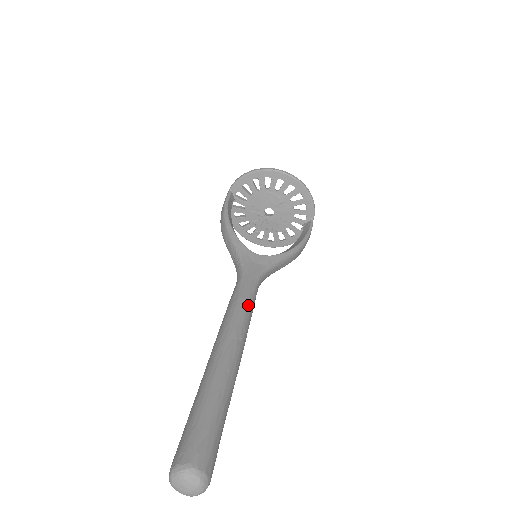
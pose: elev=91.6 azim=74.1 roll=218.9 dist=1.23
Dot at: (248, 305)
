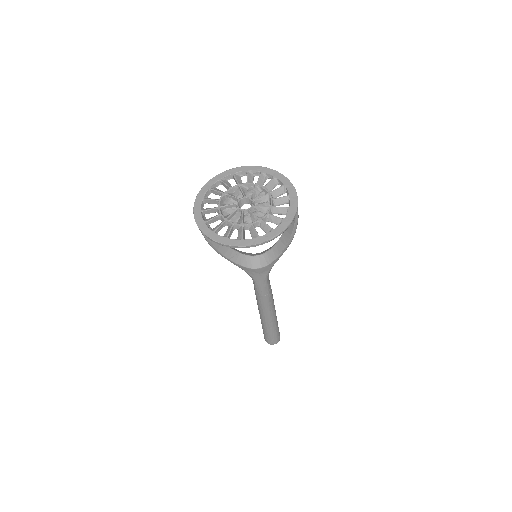
Dot at: (267, 297)
